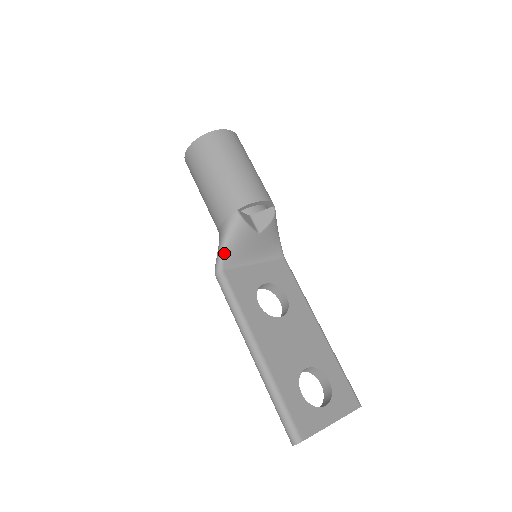
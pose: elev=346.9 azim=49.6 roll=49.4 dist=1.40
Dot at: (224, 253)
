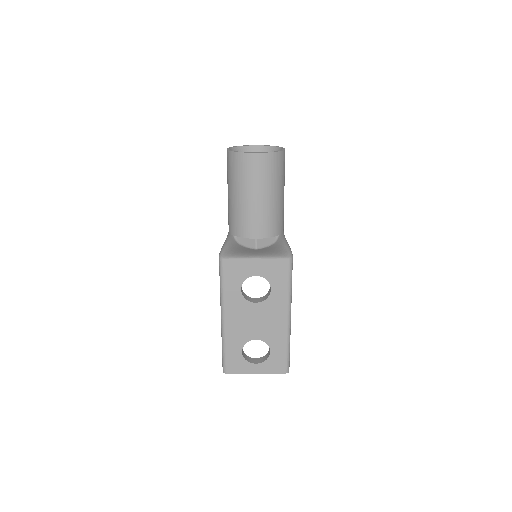
Dot at: (225, 250)
